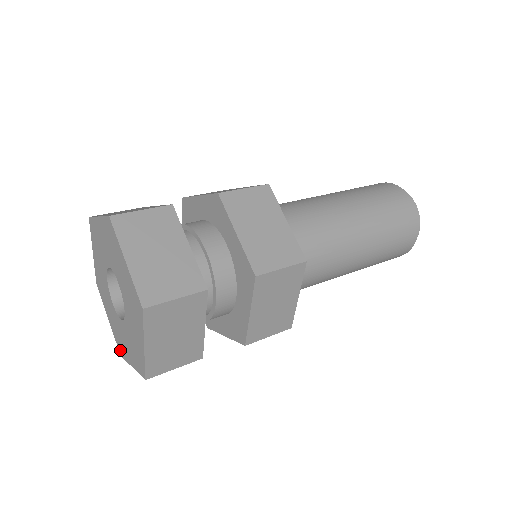
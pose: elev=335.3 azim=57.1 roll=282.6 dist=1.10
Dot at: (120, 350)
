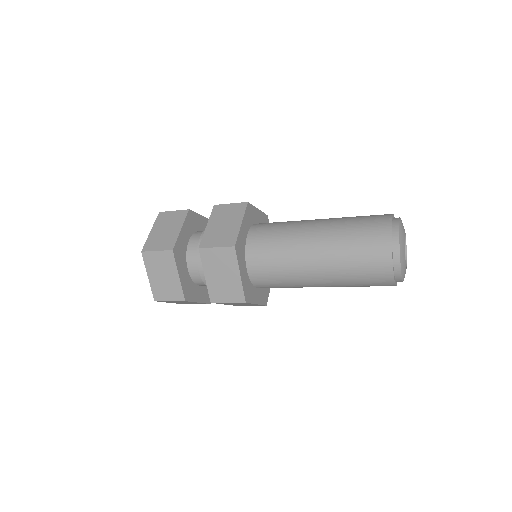
Dot at: occluded
